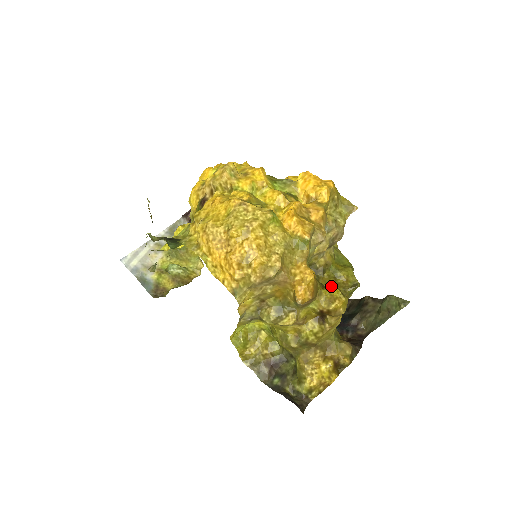
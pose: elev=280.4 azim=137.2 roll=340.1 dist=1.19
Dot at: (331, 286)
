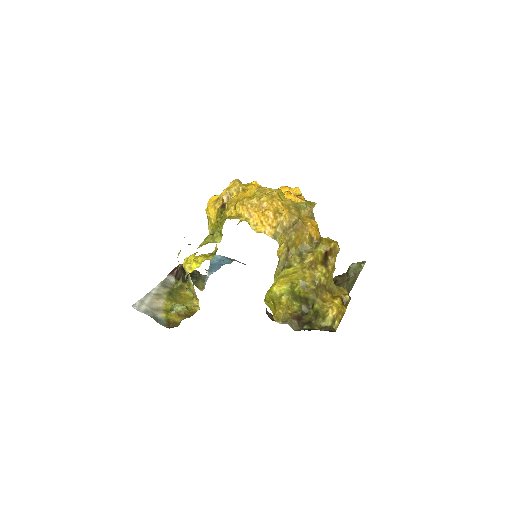
Dot at: occluded
